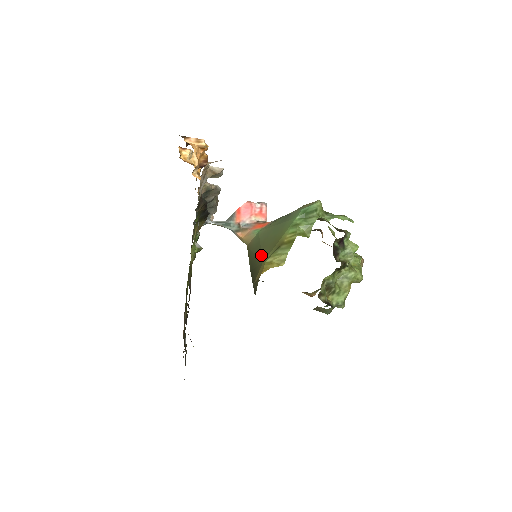
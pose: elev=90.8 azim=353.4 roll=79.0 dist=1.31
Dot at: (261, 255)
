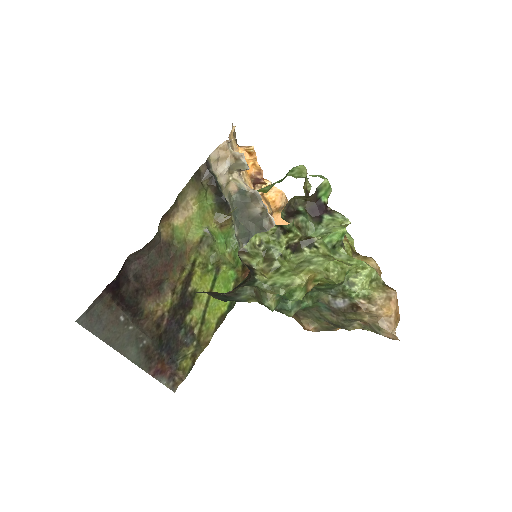
Dot at: occluded
